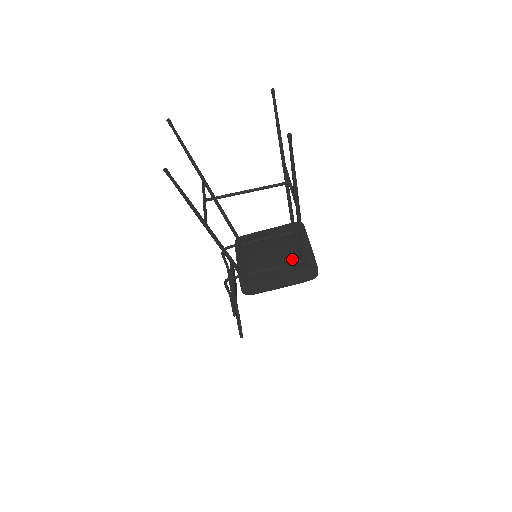
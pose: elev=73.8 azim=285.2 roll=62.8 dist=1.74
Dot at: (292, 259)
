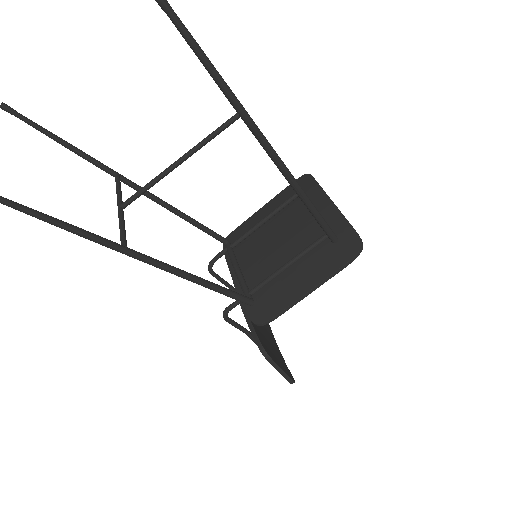
Dot at: (311, 237)
